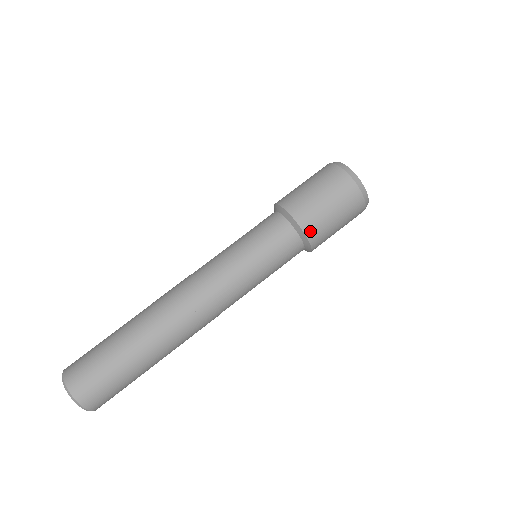
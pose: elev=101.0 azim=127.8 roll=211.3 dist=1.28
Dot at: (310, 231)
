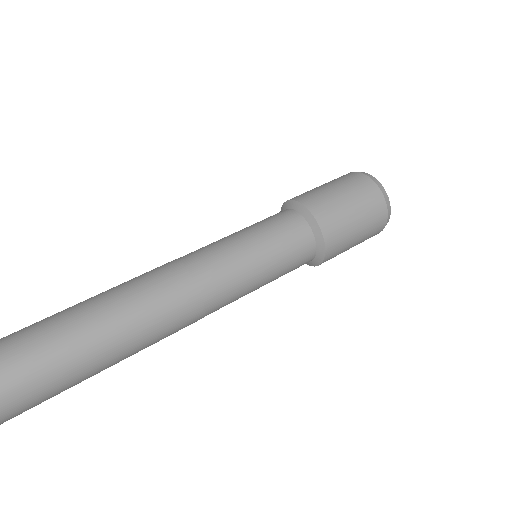
Dot at: (323, 219)
